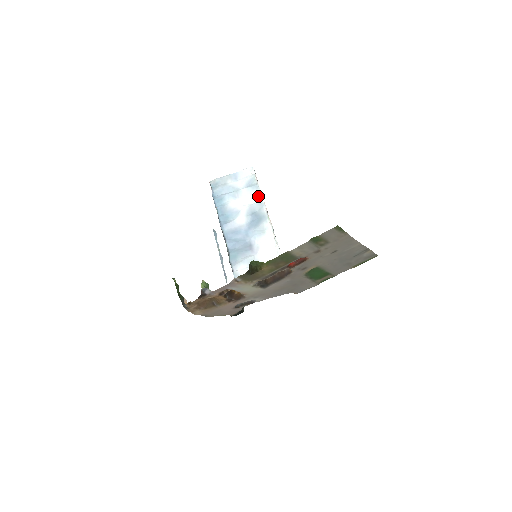
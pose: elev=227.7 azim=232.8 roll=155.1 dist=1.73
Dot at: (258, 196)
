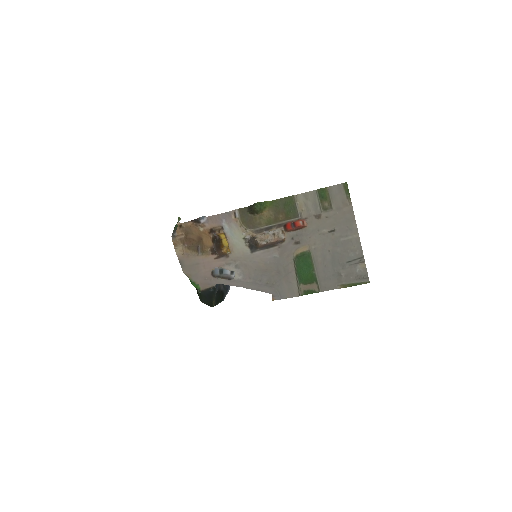
Dot at: occluded
